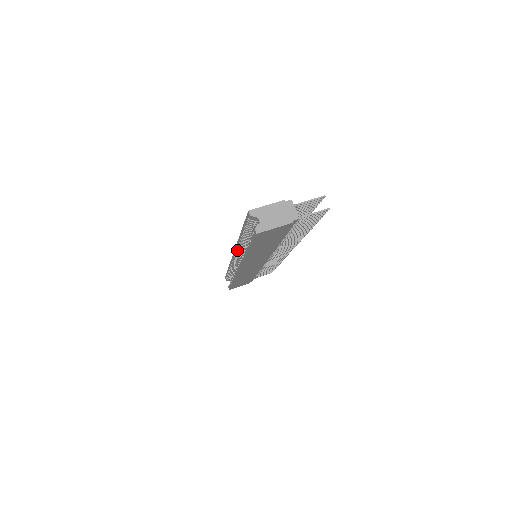
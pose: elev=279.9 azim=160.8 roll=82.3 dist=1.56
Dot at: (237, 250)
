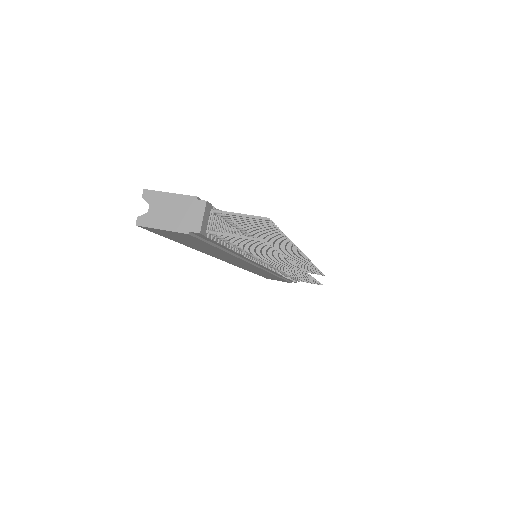
Dot at: occluded
